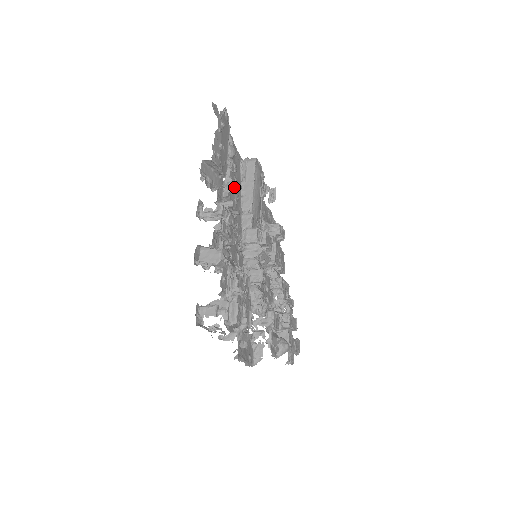
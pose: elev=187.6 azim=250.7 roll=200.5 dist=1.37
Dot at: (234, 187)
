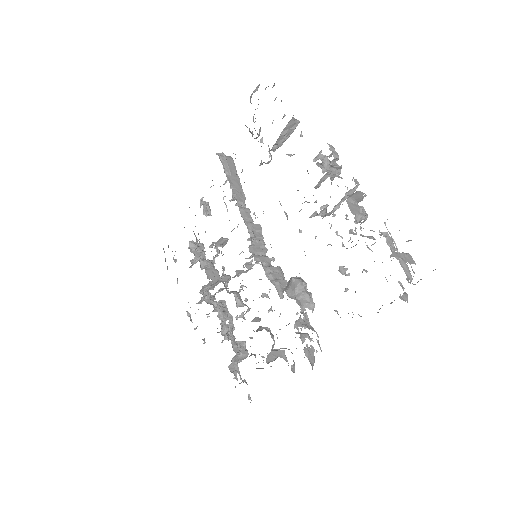
Dot at: (328, 156)
